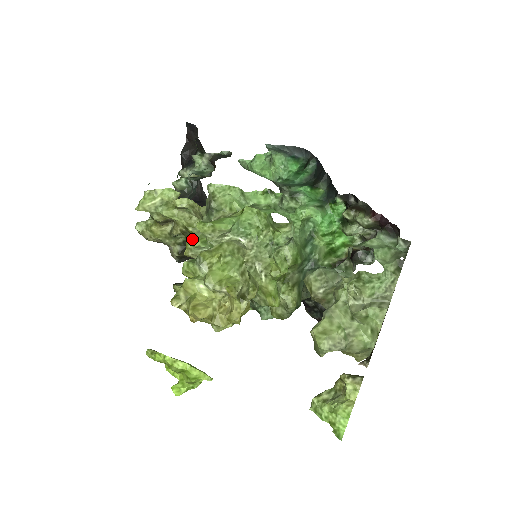
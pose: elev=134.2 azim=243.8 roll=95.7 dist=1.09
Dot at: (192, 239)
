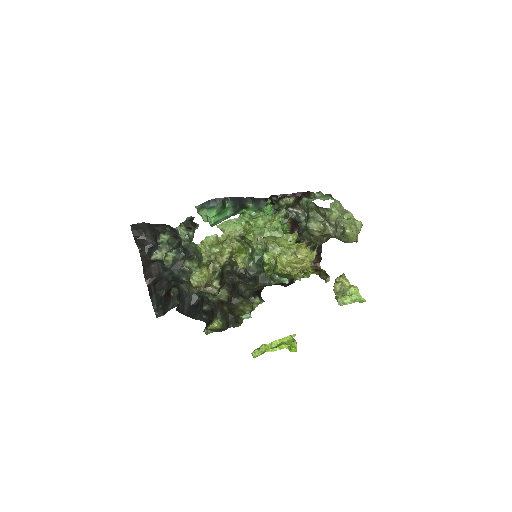
Dot at: (239, 256)
